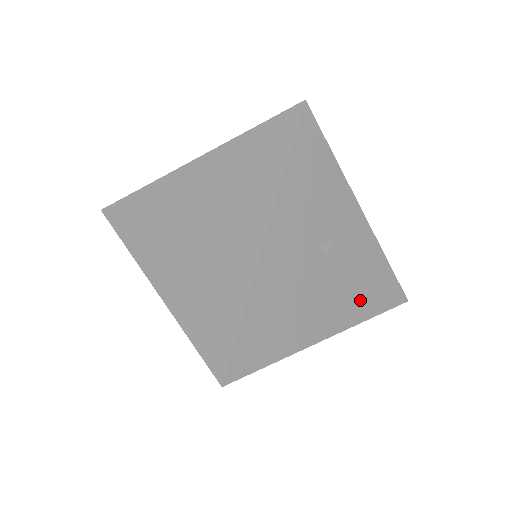
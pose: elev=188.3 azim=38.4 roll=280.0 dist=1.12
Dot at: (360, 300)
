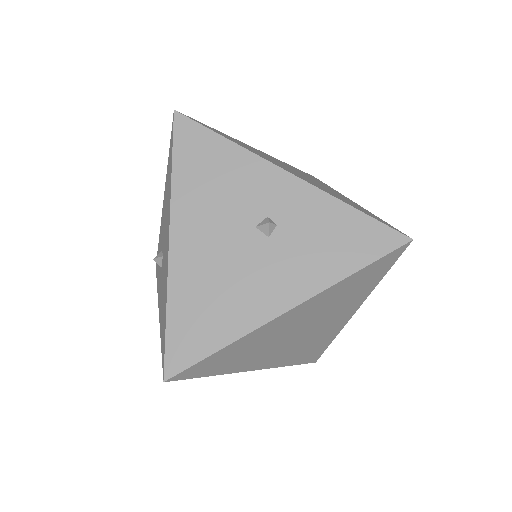
Dot at: occluded
